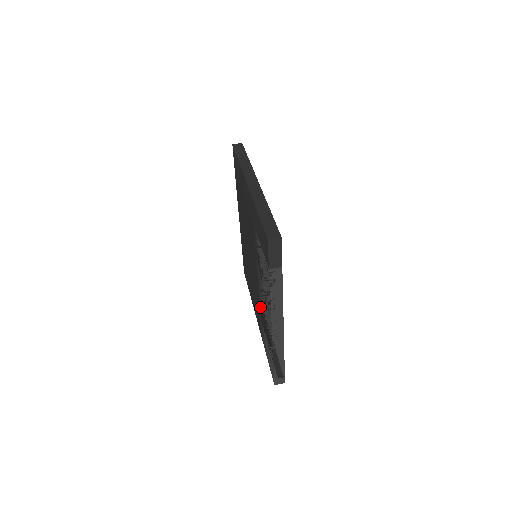
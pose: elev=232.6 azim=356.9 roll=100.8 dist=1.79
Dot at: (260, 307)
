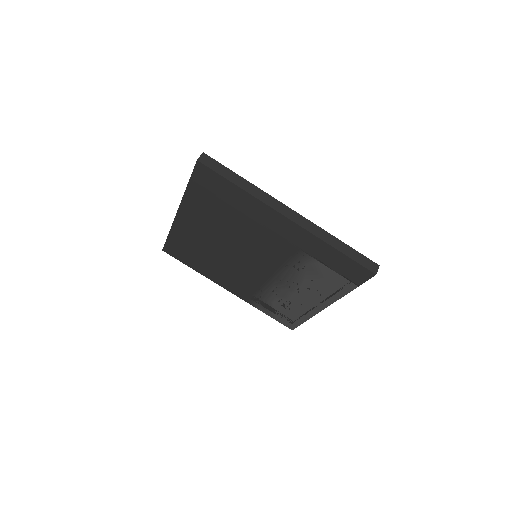
Dot at: (267, 290)
